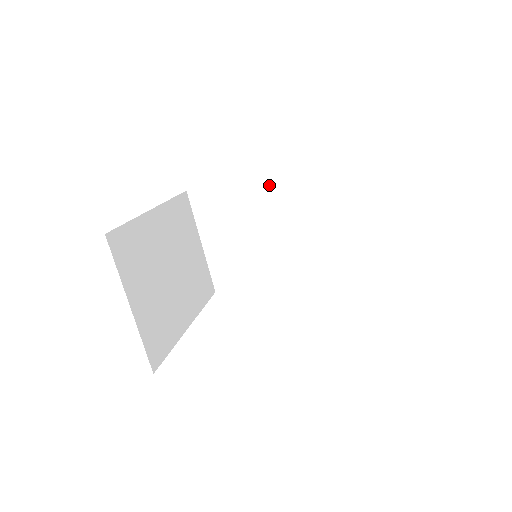
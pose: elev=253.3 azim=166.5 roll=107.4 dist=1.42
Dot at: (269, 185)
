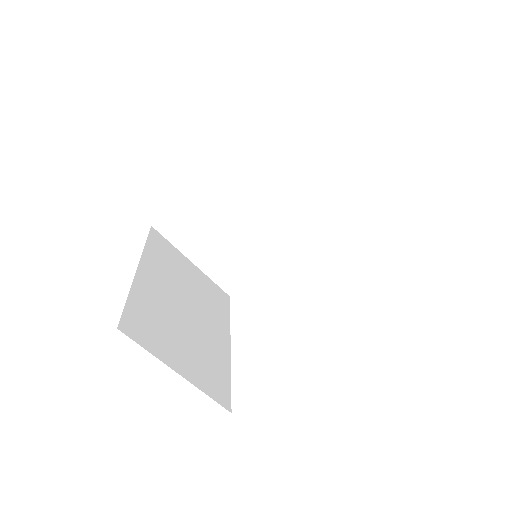
Dot at: (225, 178)
